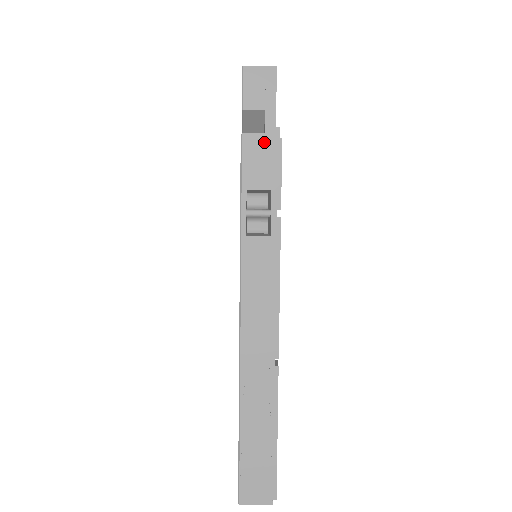
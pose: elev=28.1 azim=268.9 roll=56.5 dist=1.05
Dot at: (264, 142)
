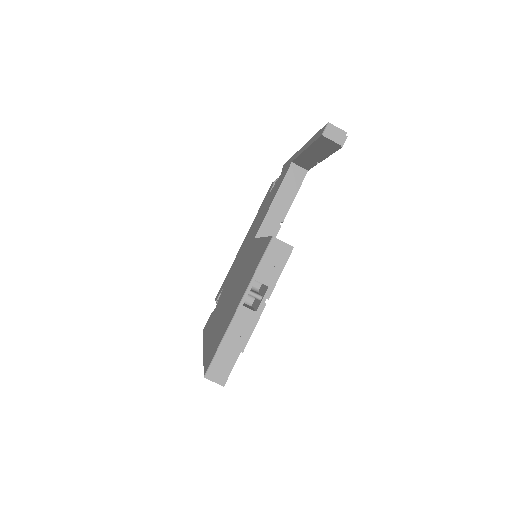
Dot at: occluded
